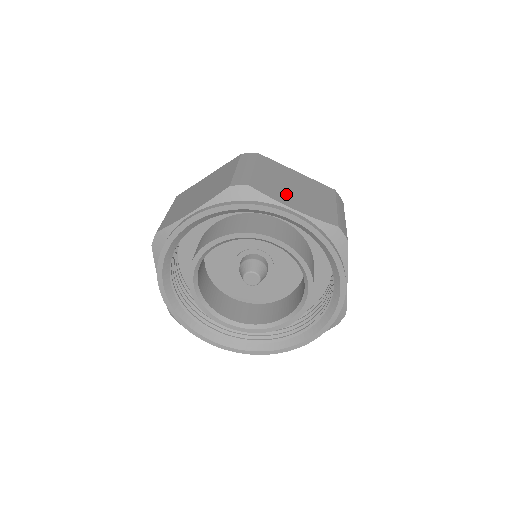
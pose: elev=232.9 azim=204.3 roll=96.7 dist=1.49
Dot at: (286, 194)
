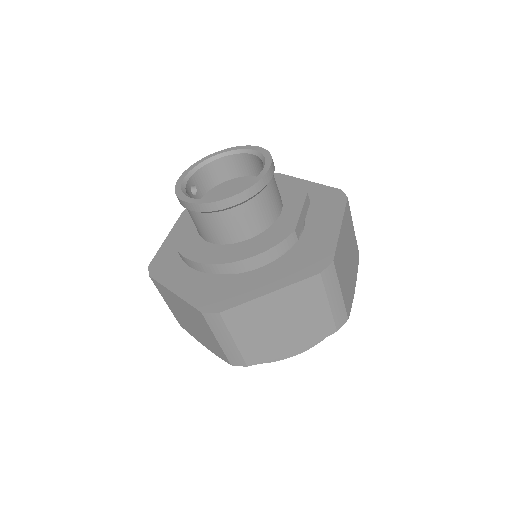
Dot at: (351, 281)
